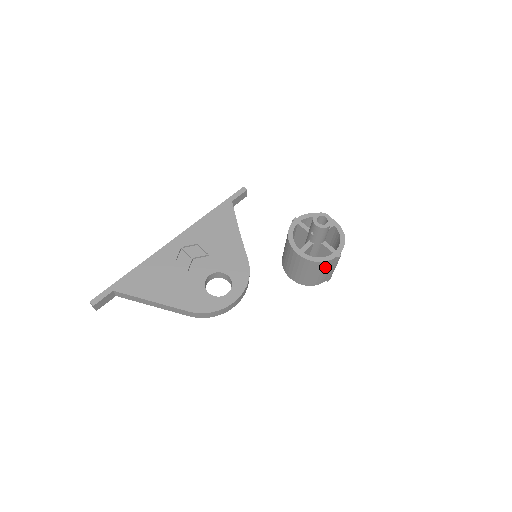
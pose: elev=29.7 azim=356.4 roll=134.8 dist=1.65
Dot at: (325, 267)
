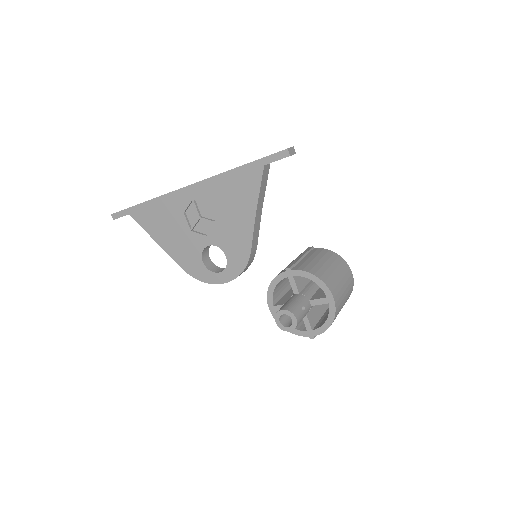
Dot at: occluded
